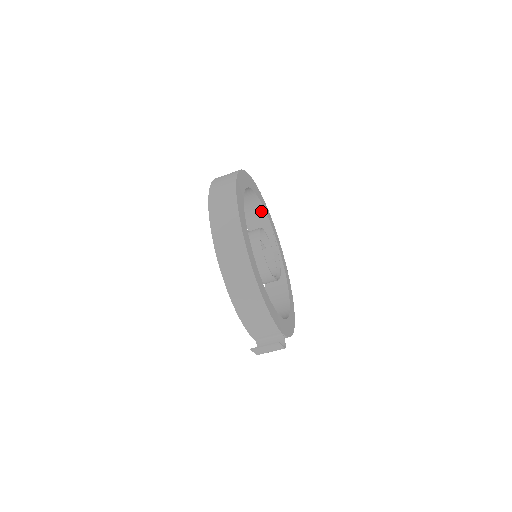
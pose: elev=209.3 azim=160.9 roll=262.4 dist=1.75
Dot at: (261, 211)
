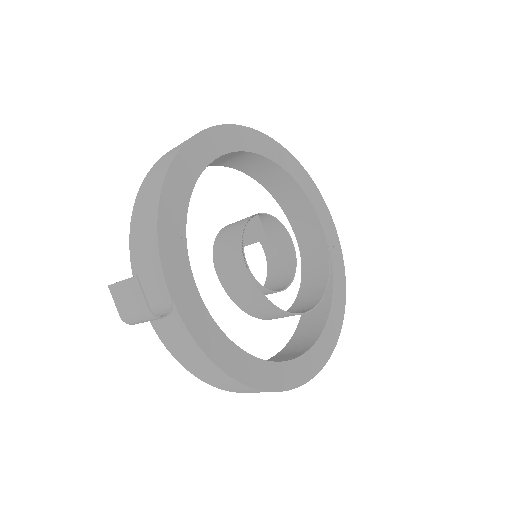
Dot at: (324, 251)
